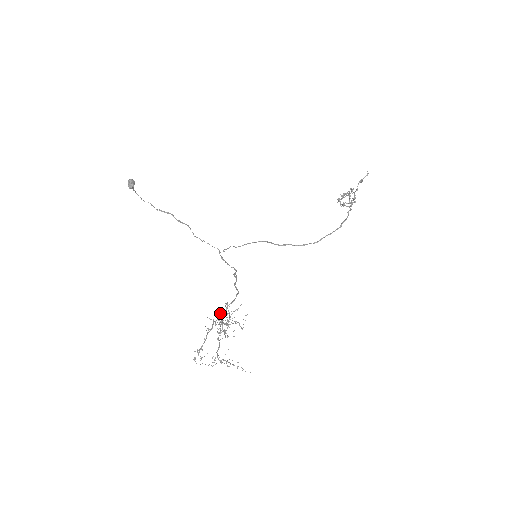
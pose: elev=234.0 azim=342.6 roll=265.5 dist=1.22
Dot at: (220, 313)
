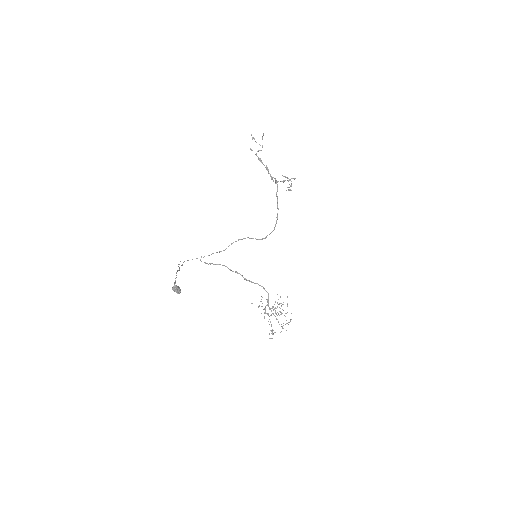
Dot at: occluded
